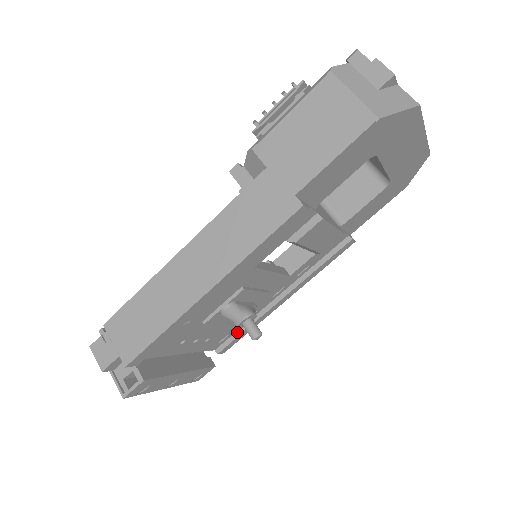
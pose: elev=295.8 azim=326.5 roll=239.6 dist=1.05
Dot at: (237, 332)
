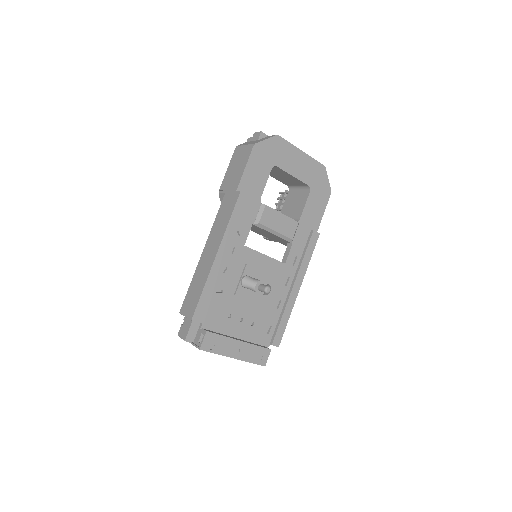
Dot at: (277, 323)
